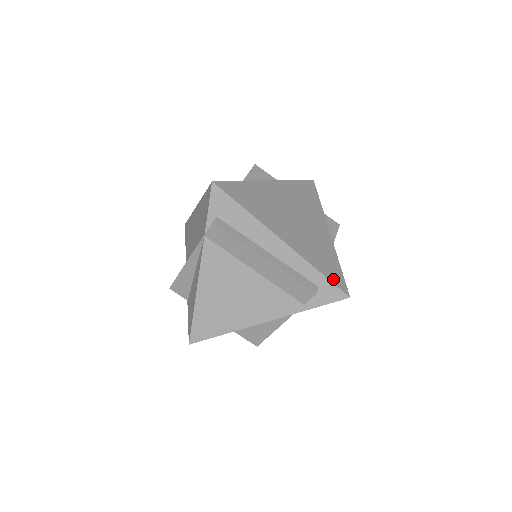
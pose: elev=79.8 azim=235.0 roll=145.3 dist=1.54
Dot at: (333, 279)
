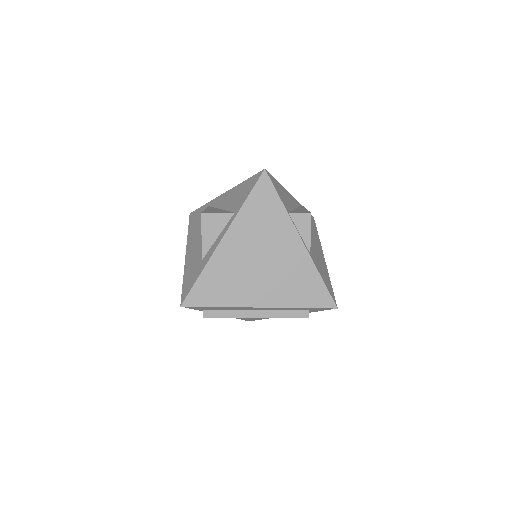
Dot at: (317, 303)
